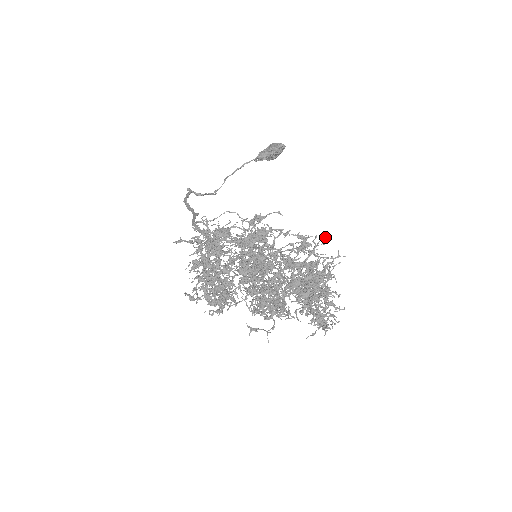
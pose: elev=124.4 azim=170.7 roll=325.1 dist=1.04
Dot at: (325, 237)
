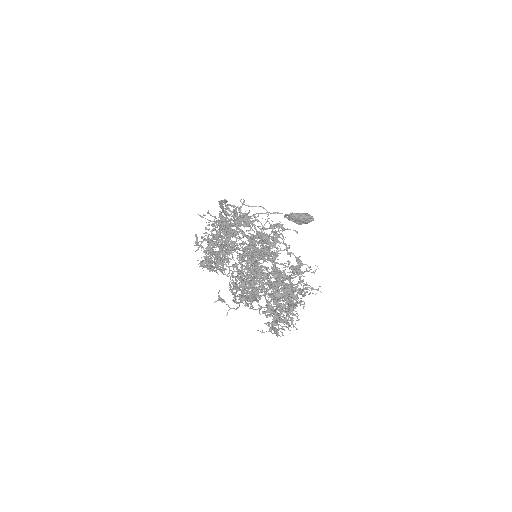
Dot at: (318, 268)
